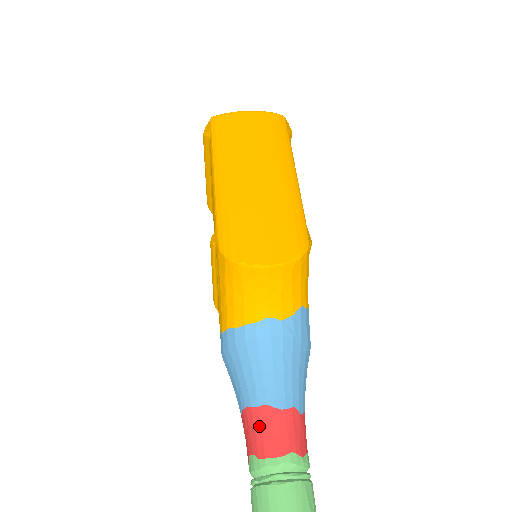
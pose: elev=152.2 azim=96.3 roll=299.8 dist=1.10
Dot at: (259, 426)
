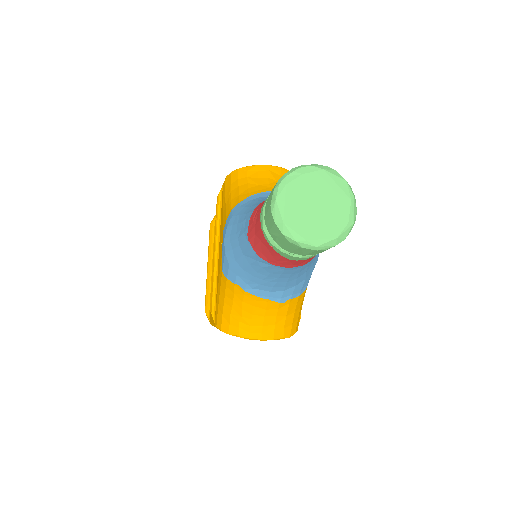
Dot at: occluded
